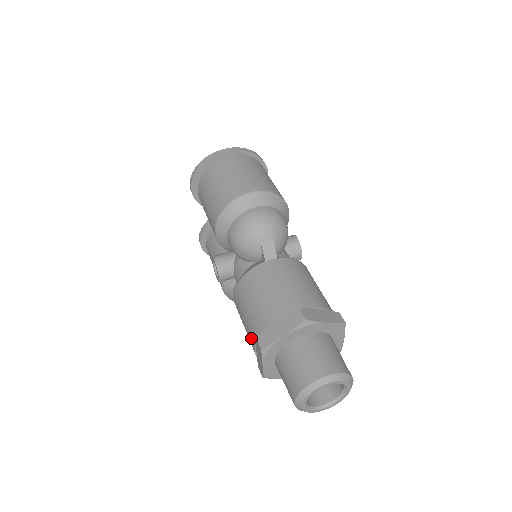
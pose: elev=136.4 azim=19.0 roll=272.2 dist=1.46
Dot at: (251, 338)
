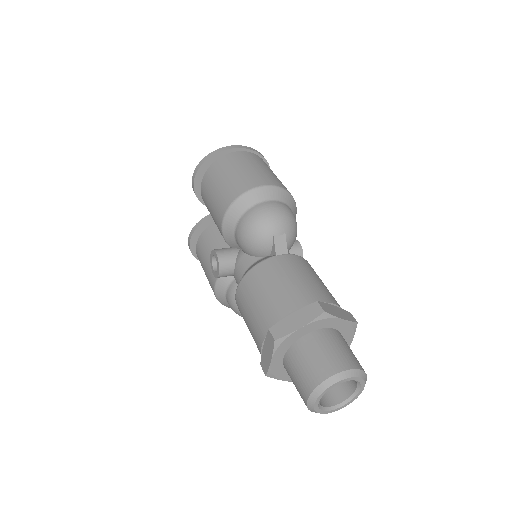
Dot at: (258, 332)
